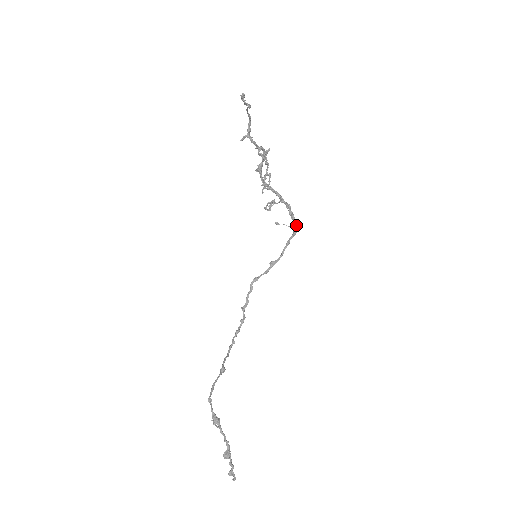
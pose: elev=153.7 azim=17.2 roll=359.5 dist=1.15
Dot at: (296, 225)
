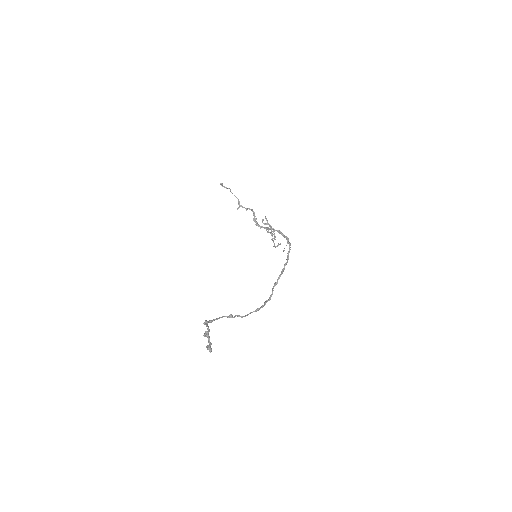
Dot at: (287, 239)
